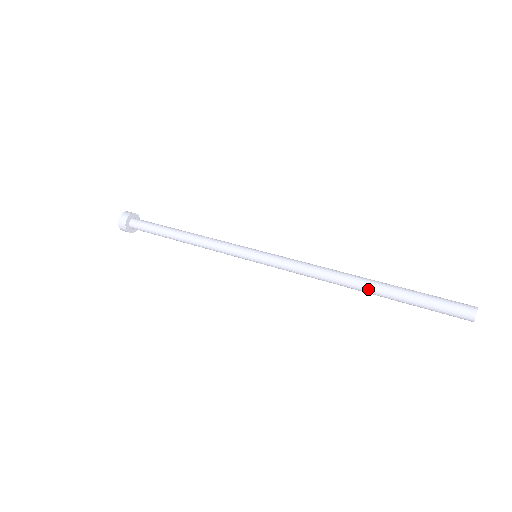
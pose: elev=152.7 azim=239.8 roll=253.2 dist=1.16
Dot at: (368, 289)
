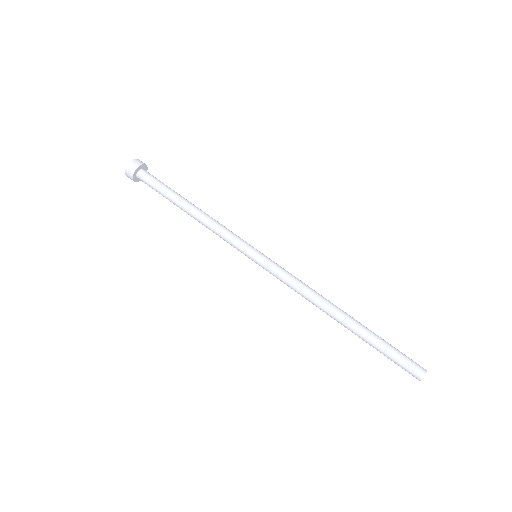
Dot at: (346, 325)
